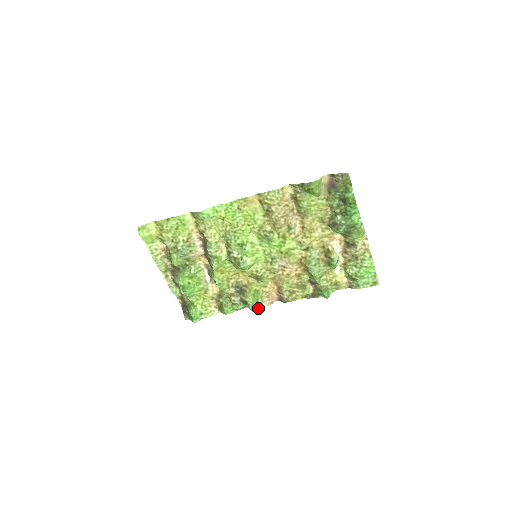
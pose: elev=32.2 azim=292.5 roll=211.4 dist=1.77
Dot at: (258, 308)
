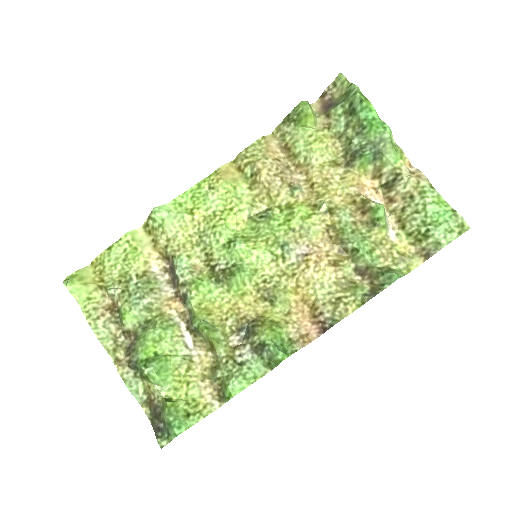
Dot at: (287, 353)
